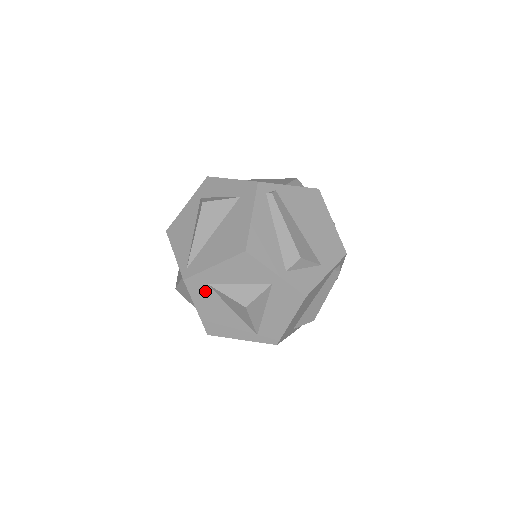
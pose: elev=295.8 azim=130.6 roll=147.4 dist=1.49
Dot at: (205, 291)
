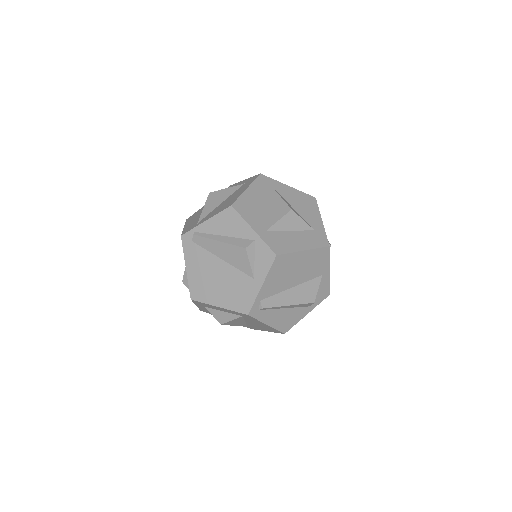
Dot at: occluded
